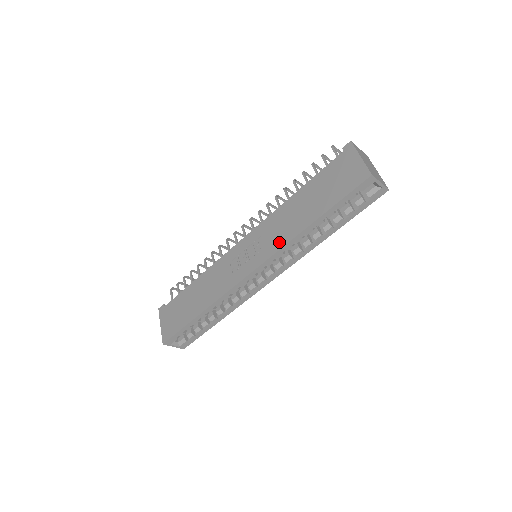
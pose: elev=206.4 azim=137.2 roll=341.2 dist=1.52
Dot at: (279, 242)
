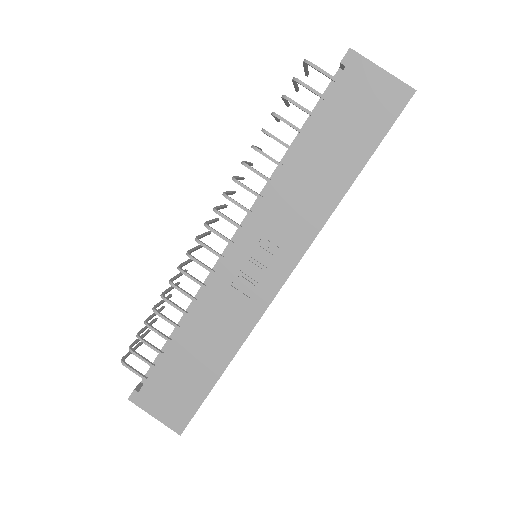
Dot at: (309, 227)
